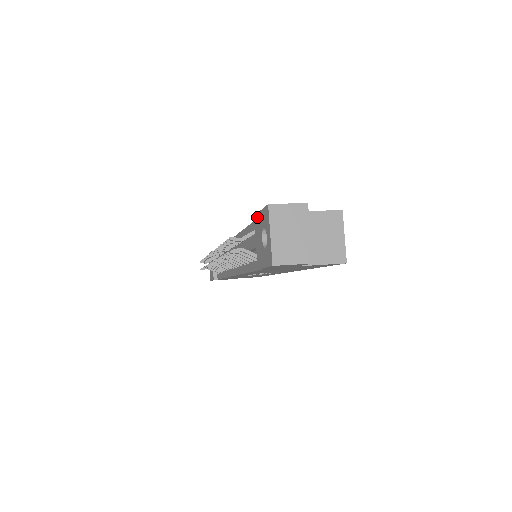
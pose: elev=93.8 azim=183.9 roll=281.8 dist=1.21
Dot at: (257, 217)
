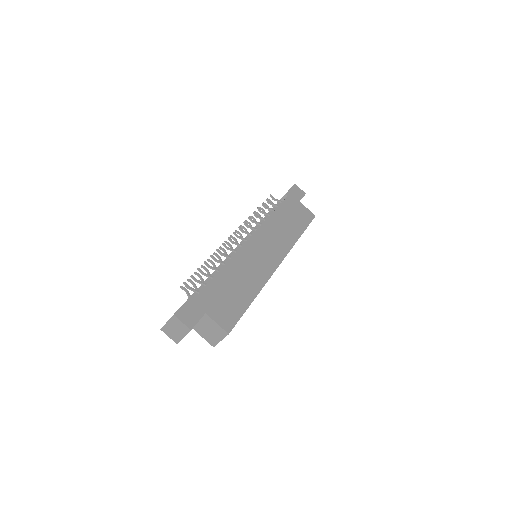
Dot at: (188, 298)
